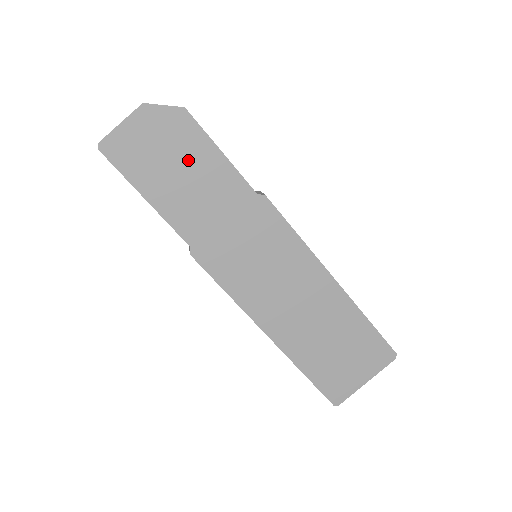
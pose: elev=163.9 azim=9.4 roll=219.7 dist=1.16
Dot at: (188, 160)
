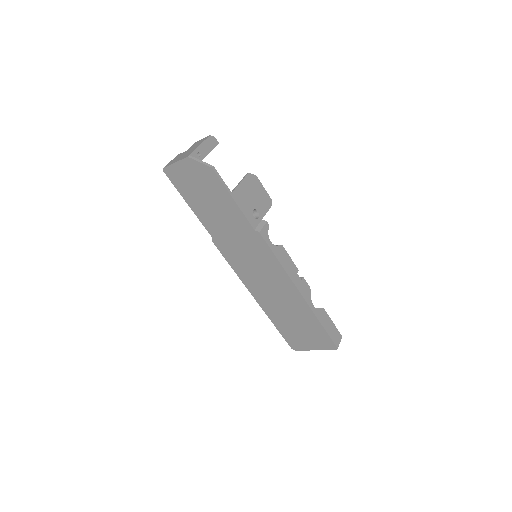
Dot at: (213, 196)
